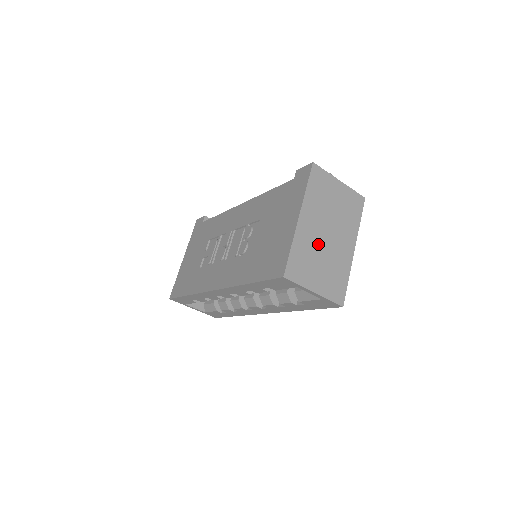
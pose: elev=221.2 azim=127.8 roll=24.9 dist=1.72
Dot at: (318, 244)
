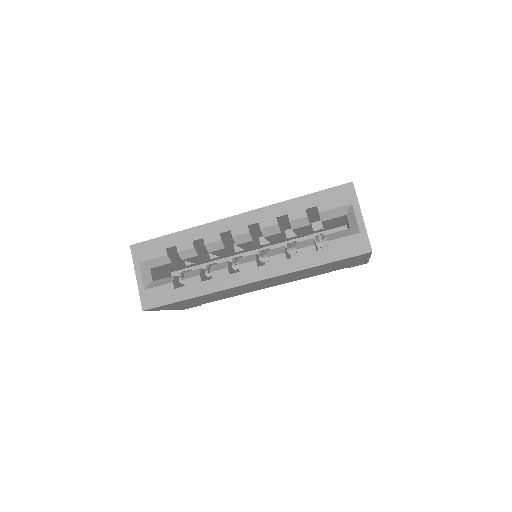
Dot at: occluded
